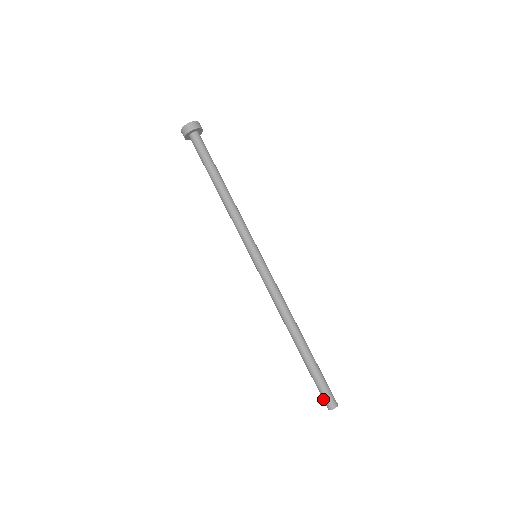
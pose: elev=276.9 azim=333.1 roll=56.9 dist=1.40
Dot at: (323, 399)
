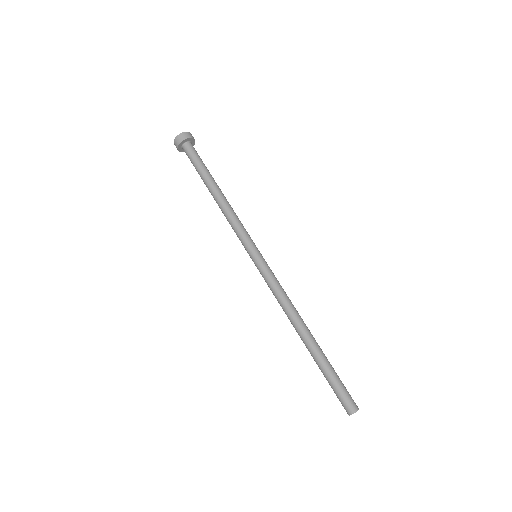
Dot at: (344, 402)
